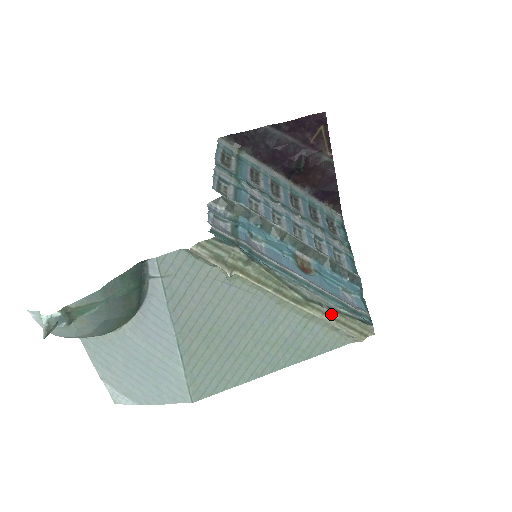
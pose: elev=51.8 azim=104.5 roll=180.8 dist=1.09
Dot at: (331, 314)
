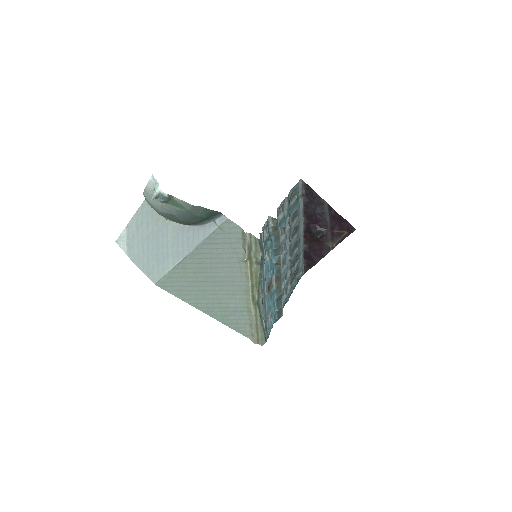
Dot at: (258, 319)
